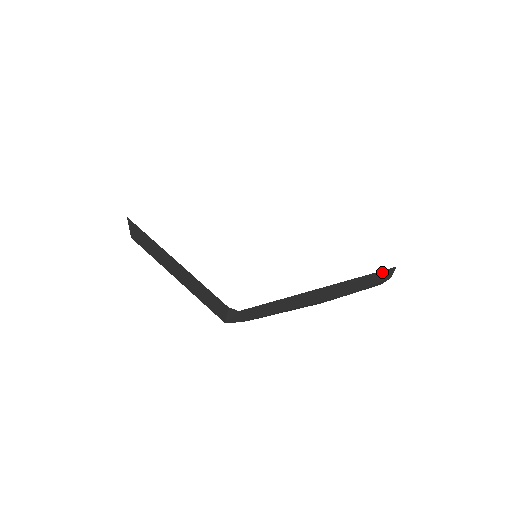
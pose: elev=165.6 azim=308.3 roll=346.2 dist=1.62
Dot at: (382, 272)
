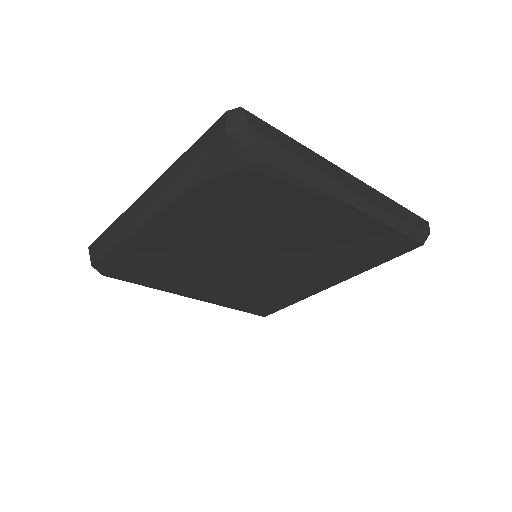
Dot at: (414, 215)
